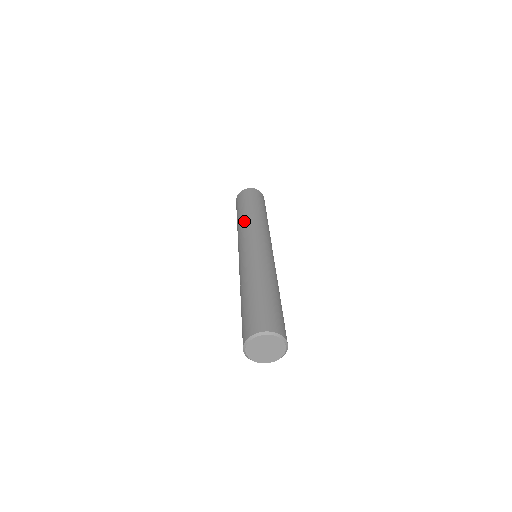
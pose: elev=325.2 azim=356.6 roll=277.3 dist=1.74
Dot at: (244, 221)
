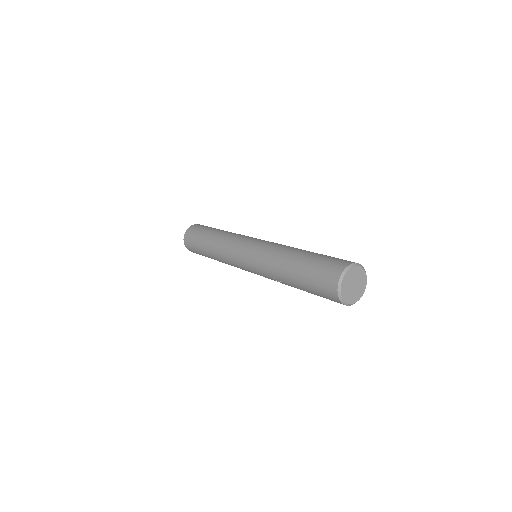
Dot at: (217, 248)
